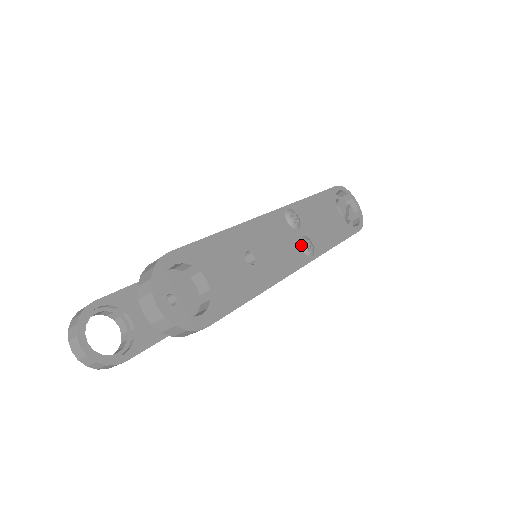
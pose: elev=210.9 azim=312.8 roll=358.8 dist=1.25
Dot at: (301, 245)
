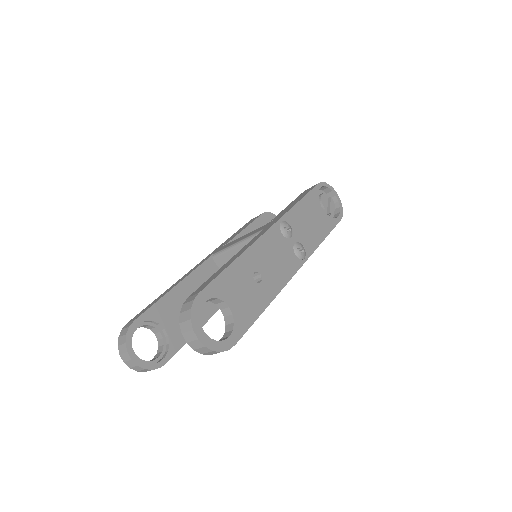
Dot at: (295, 251)
